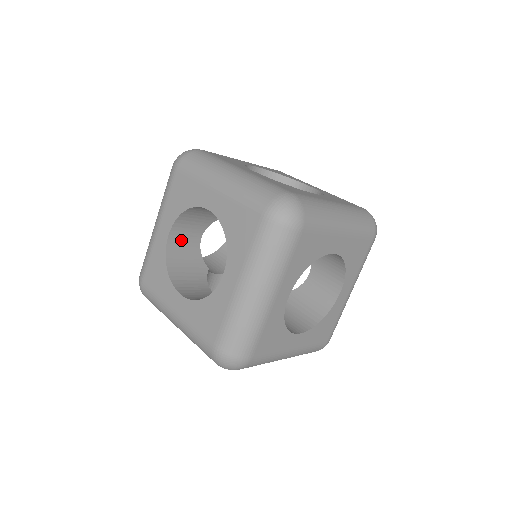
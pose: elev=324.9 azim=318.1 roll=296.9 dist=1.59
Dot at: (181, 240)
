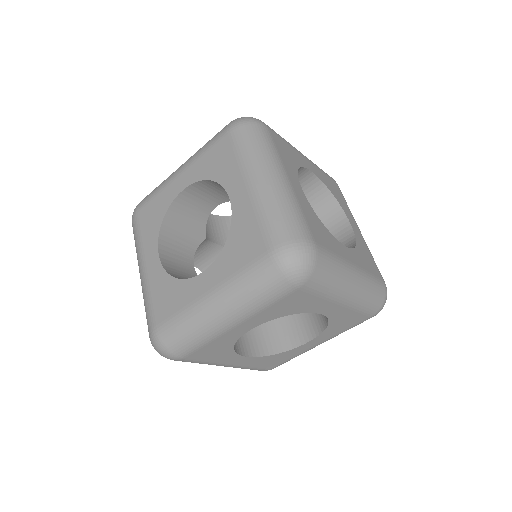
Dot at: (194, 200)
